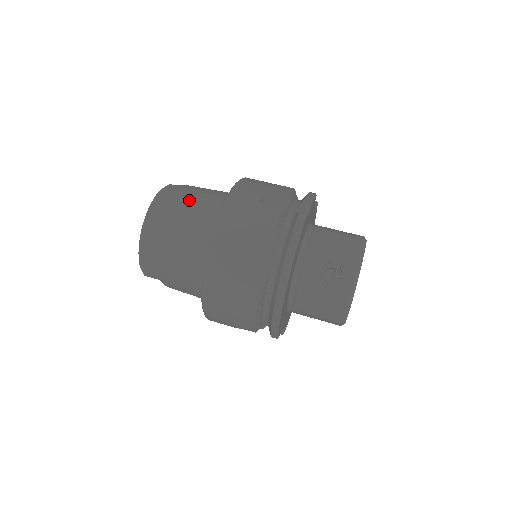
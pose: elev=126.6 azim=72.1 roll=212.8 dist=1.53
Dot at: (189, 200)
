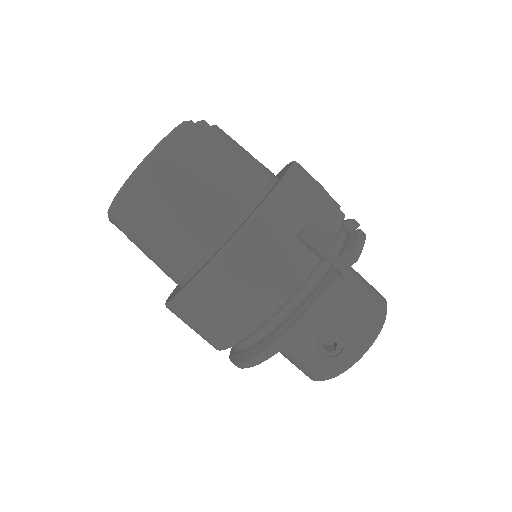
Dot at: (207, 171)
